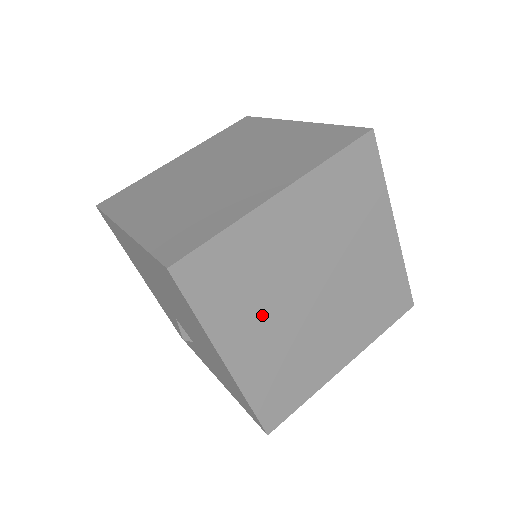
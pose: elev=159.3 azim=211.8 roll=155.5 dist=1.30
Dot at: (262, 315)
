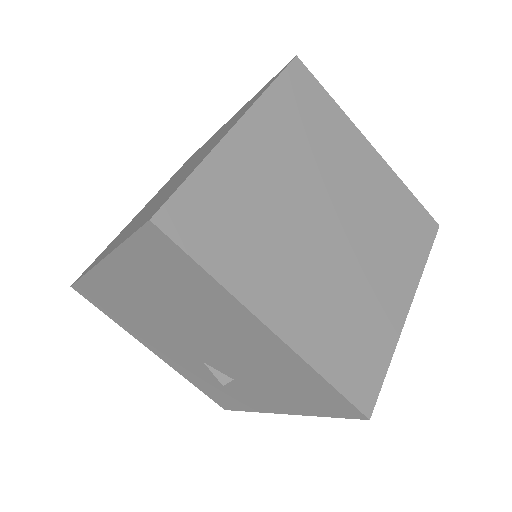
Dot at: (284, 261)
